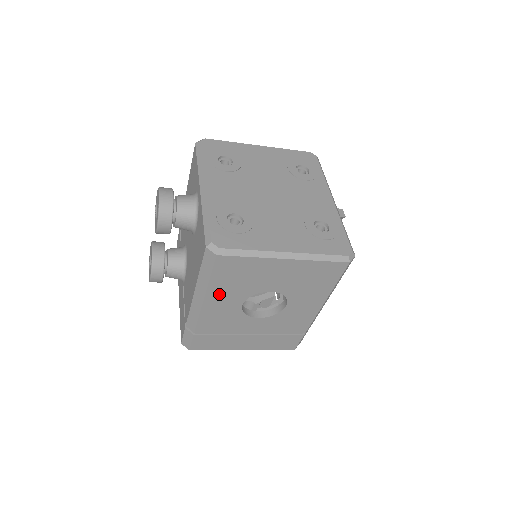
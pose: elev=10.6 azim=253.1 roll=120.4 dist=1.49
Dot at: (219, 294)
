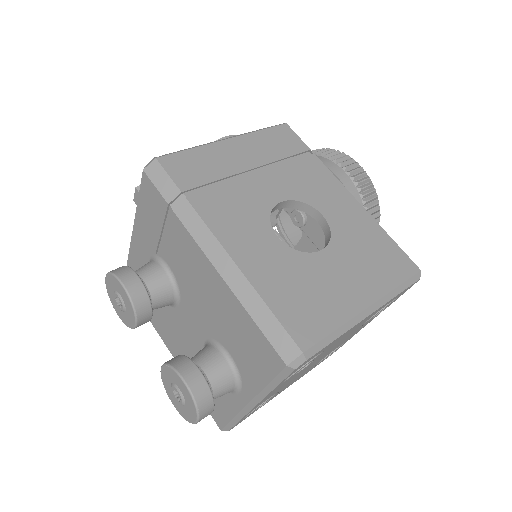
Dot at: occluded
